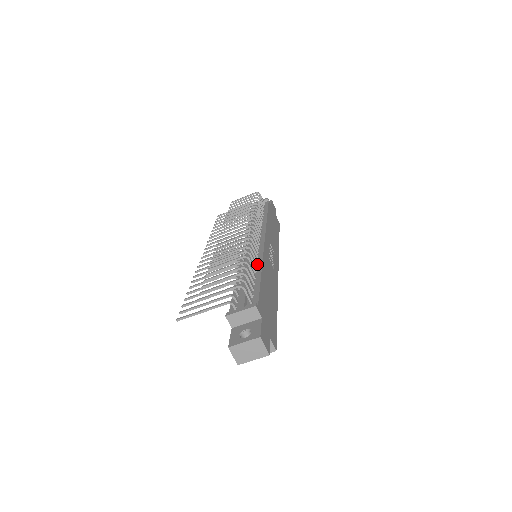
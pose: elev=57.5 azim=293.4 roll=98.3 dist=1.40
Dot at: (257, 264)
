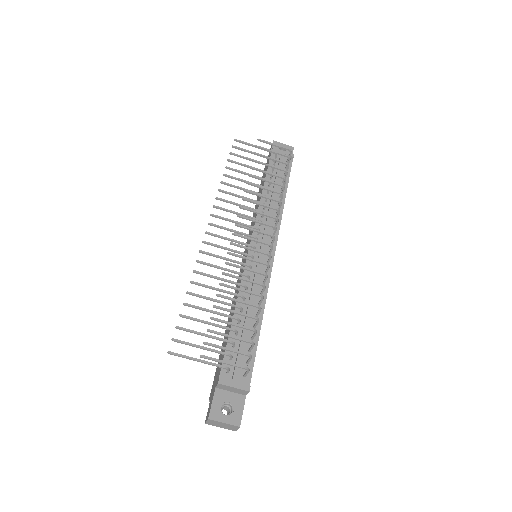
Dot at: occluded
